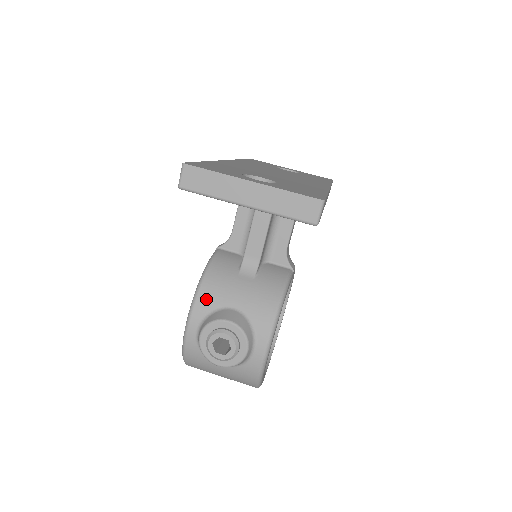
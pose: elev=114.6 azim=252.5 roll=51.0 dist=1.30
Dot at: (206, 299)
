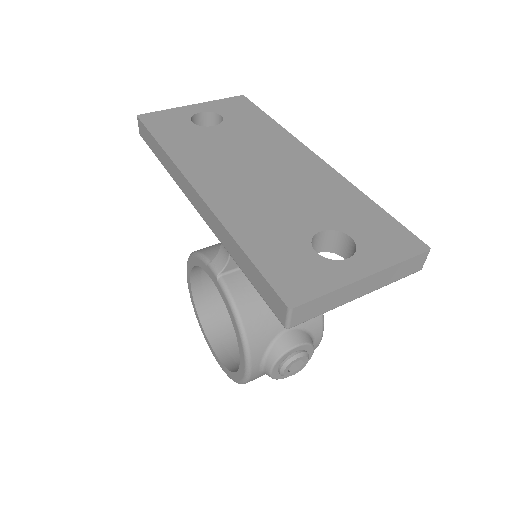
Dot at: (258, 341)
